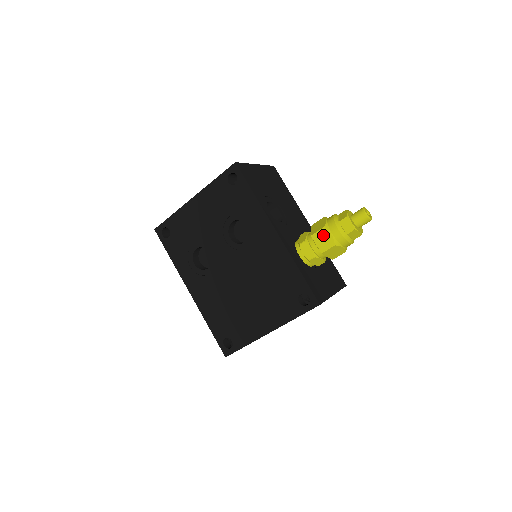
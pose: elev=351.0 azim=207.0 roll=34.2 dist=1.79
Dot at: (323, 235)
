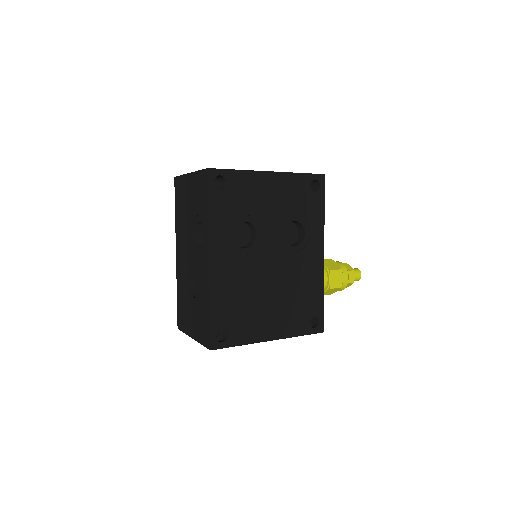
Dot at: (338, 275)
